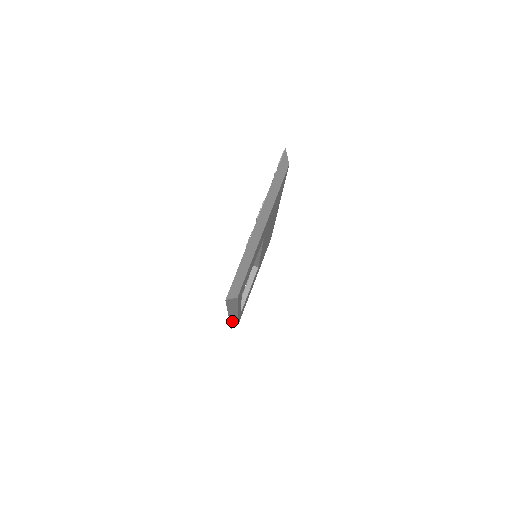
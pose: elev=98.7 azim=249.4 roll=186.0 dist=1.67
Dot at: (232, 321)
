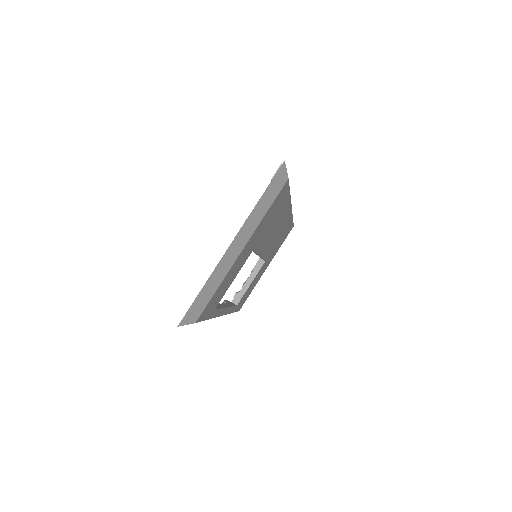
Dot at: occluded
